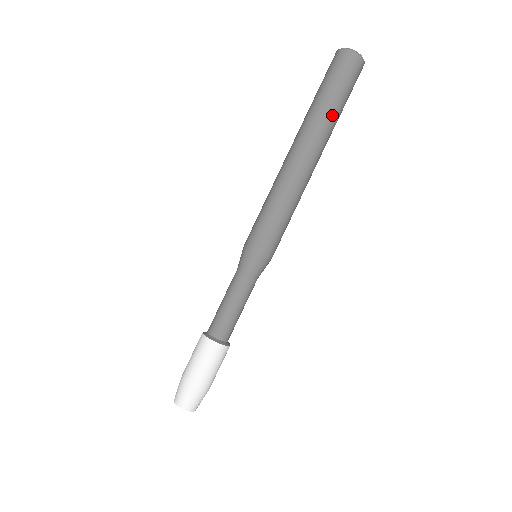
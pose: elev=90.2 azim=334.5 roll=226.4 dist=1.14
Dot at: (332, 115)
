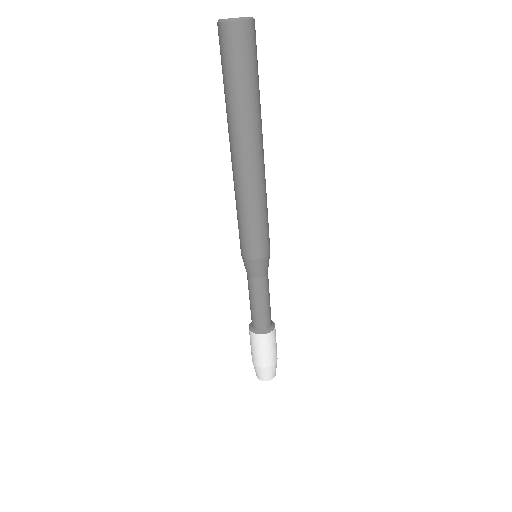
Dot at: (259, 102)
